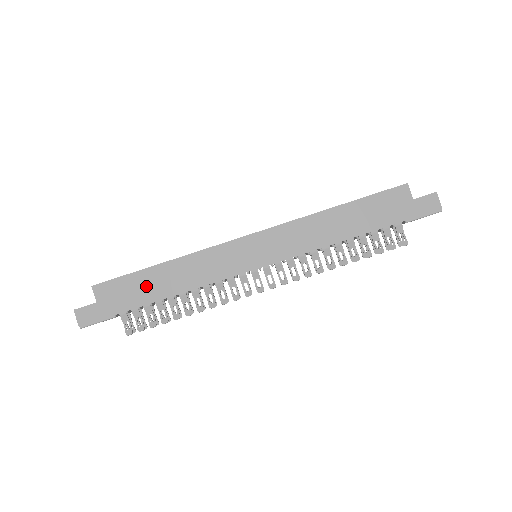
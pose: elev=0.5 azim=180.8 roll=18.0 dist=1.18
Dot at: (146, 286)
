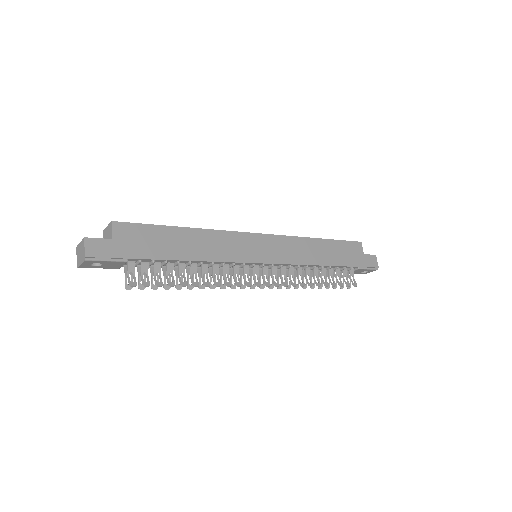
Dot at: (167, 242)
